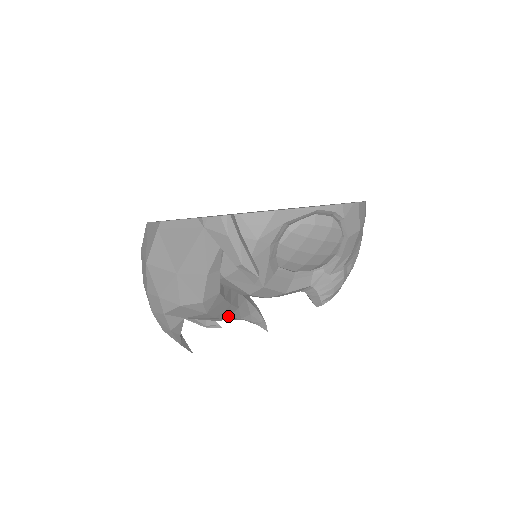
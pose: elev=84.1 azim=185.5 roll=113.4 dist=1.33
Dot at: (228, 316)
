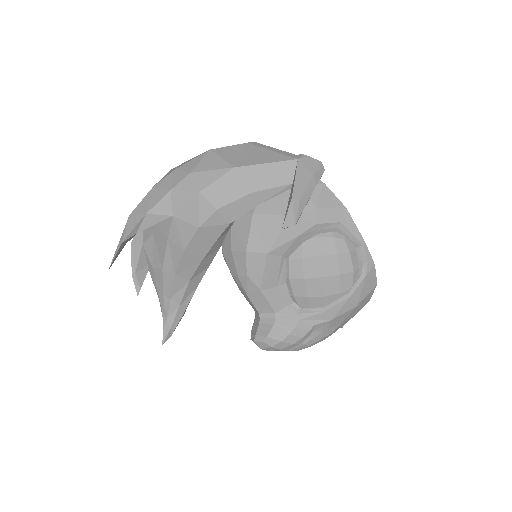
Dot at: (178, 274)
